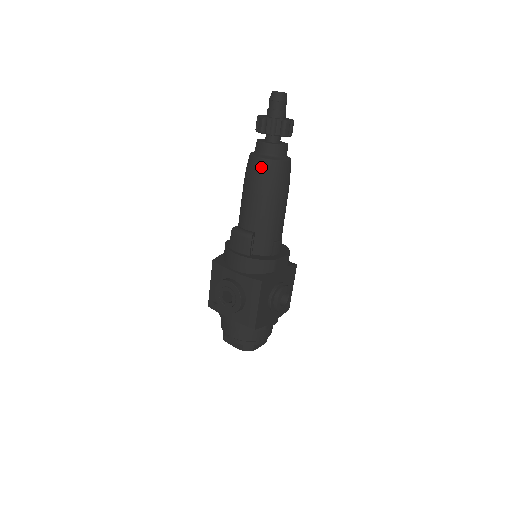
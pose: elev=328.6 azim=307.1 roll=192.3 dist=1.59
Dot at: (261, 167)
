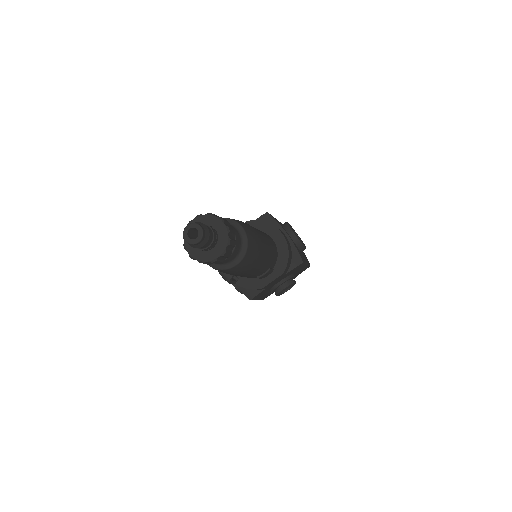
Dot at: occluded
